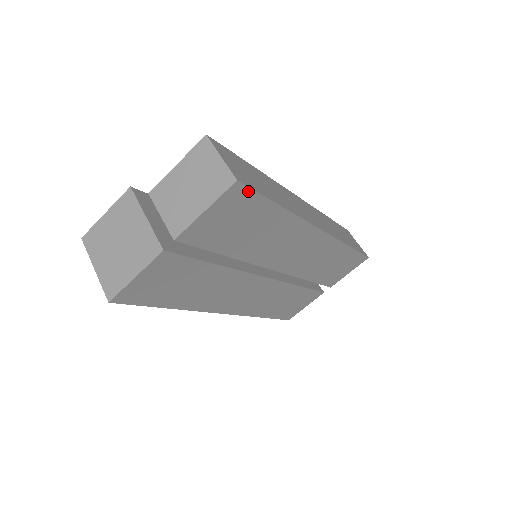
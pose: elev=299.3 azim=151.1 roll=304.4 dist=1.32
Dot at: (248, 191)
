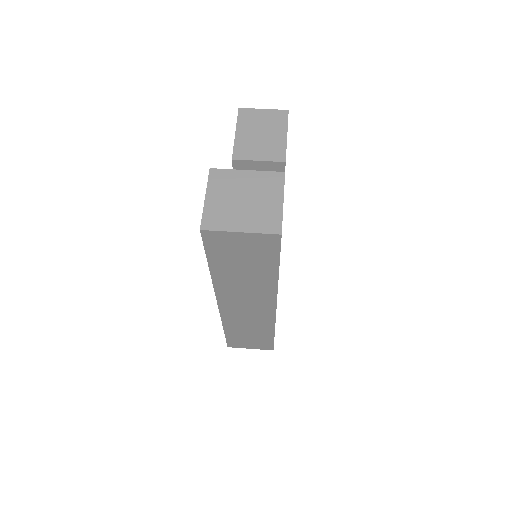
Dot at: occluded
